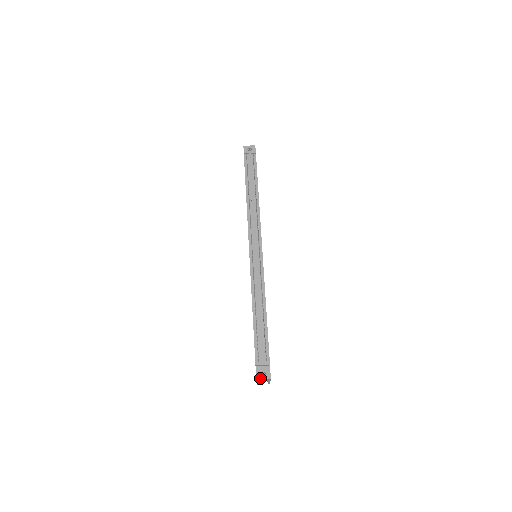
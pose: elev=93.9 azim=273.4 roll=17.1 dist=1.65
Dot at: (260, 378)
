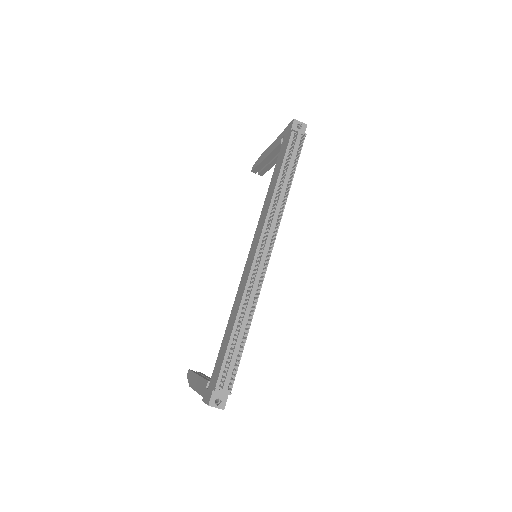
Dot at: (213, 405)
